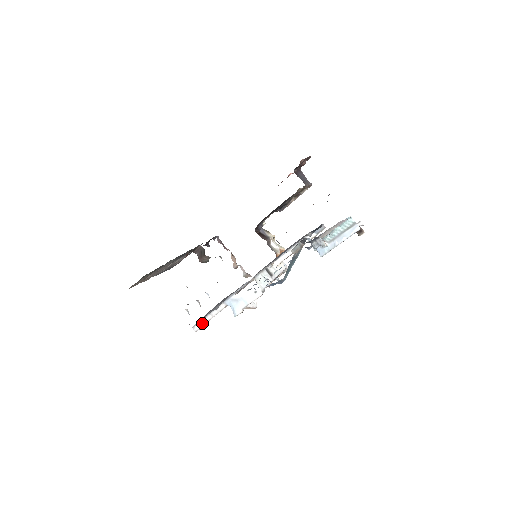
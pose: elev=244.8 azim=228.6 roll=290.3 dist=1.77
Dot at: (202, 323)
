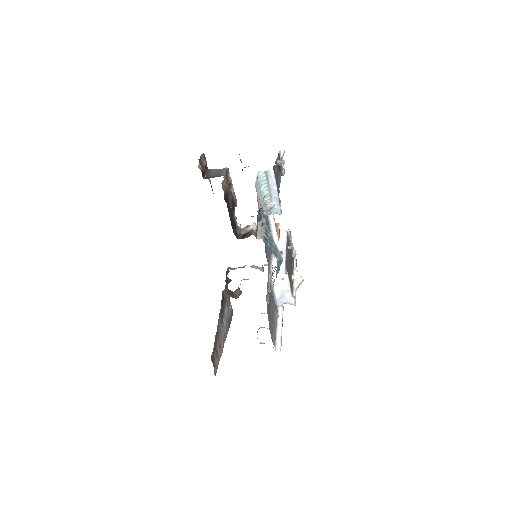
Dot at: (279, 339)
